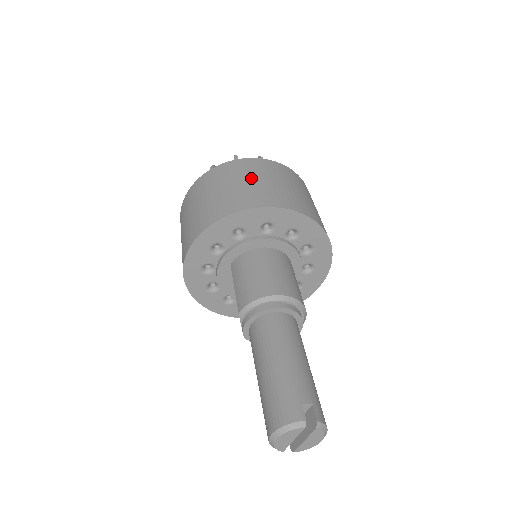
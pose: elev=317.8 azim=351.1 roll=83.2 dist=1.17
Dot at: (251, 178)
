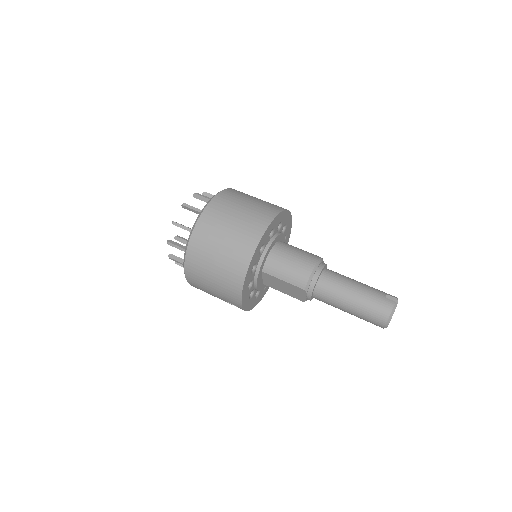
Dot at: (236, 212)
